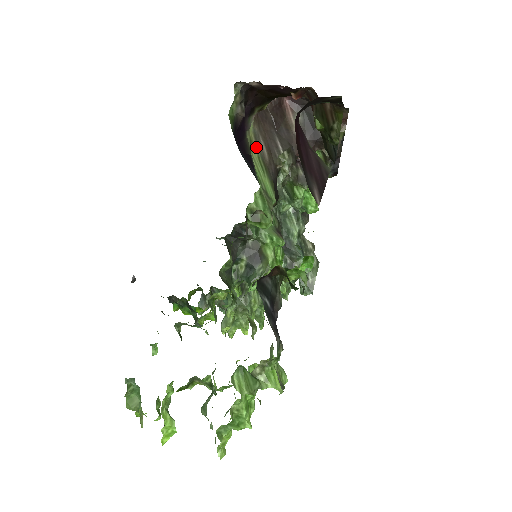
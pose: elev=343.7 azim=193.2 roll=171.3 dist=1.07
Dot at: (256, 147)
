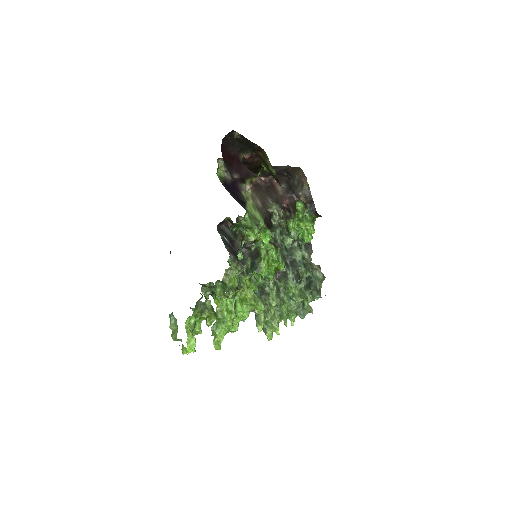
Dot at: (252, 201)
